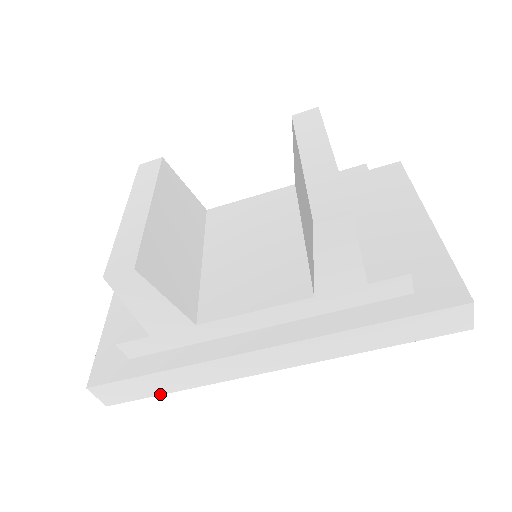
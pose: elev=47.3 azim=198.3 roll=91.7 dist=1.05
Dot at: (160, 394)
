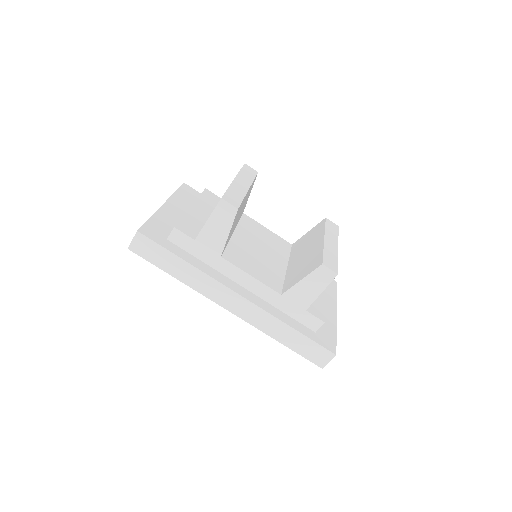
Dot at: (163, 269)
